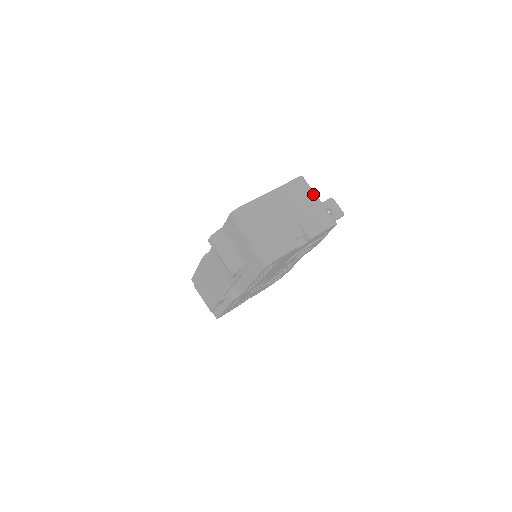
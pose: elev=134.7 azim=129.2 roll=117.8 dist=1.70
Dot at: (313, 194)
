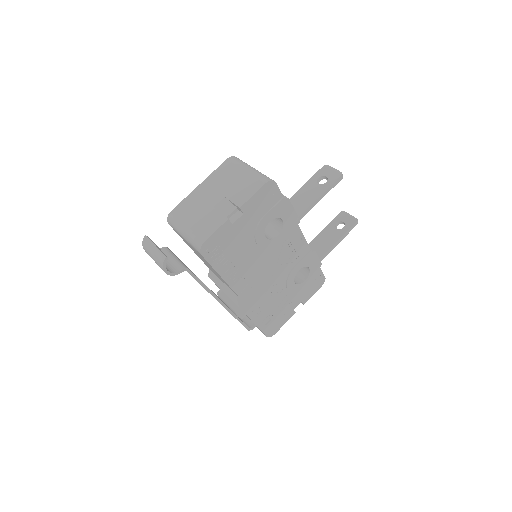
Dot at: (242, 166)
